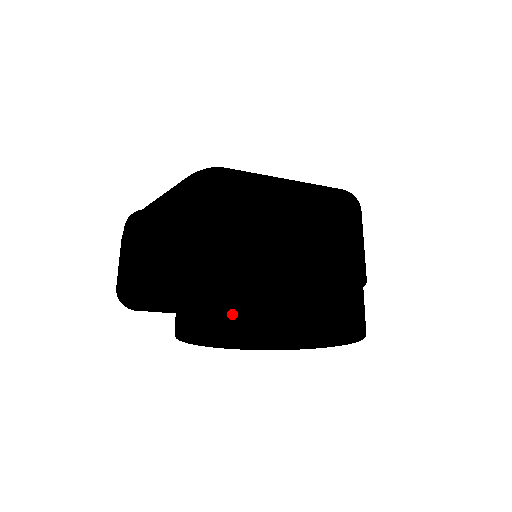
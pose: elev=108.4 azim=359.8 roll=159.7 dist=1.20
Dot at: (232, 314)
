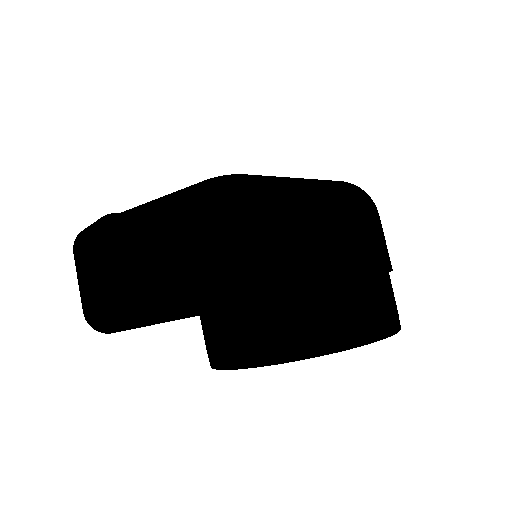
Dot at: (317, 346)
